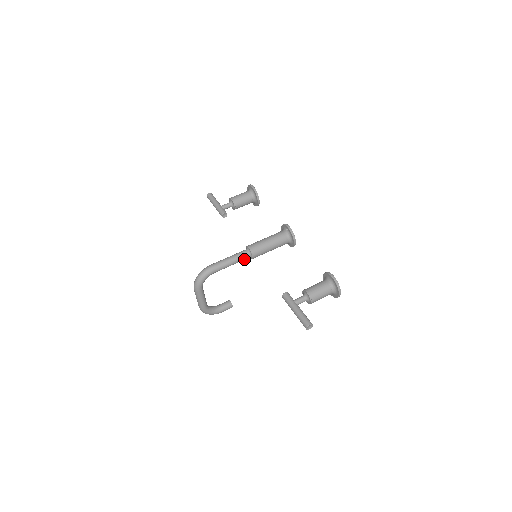
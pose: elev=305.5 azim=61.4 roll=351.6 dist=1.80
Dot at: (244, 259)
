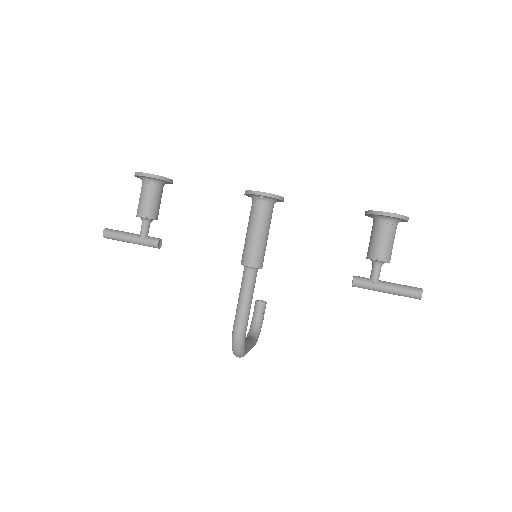
Dot at: (255, 280)
